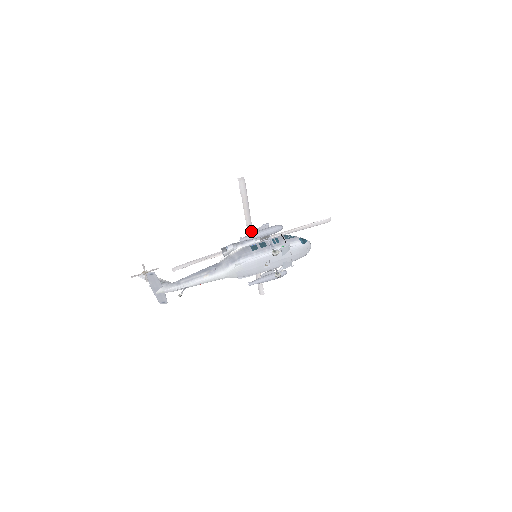
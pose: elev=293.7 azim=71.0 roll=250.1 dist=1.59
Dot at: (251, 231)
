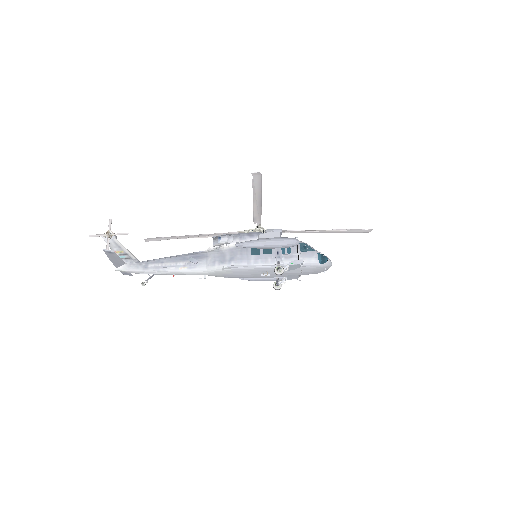
Dot at: (259, 222)
